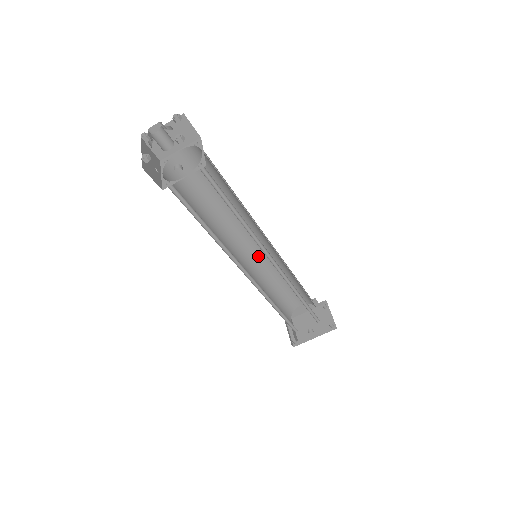
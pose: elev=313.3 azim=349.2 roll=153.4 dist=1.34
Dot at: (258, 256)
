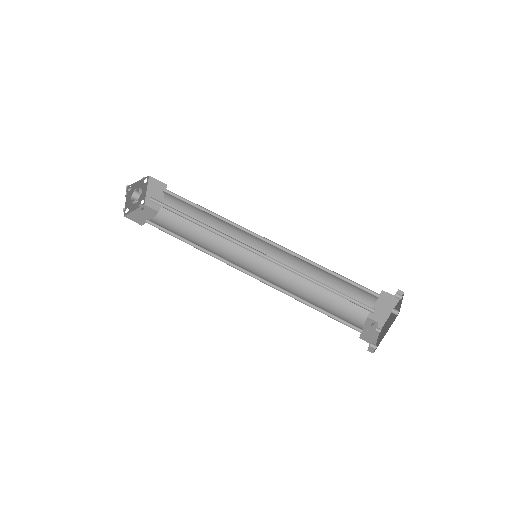
Dot at: (278, 260)
